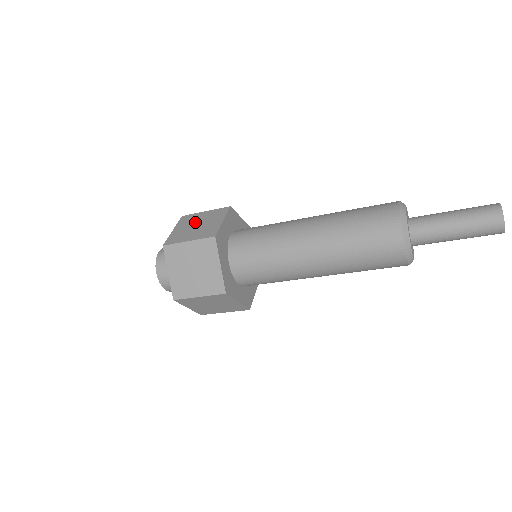
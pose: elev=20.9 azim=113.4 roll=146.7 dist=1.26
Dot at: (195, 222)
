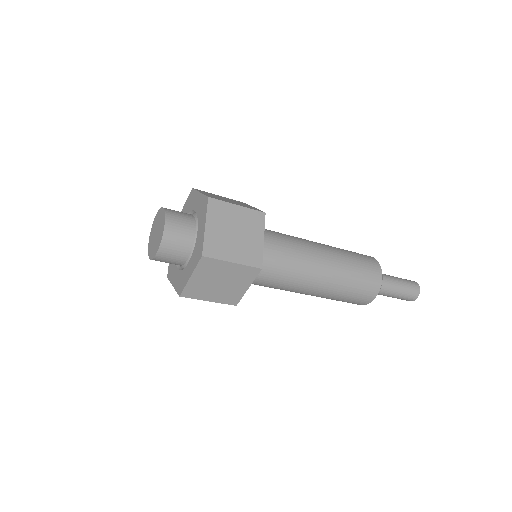
Dot at: (221, 197)
